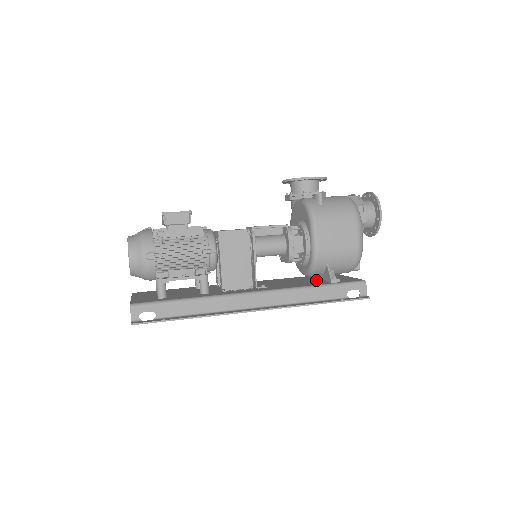
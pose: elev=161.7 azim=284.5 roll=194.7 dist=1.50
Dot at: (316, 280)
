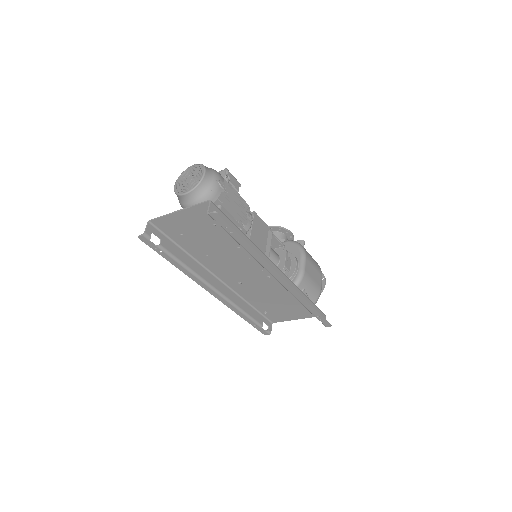
Dot at: (286, 303)
